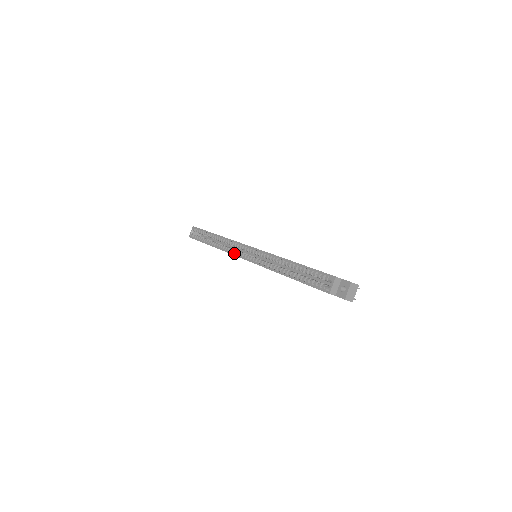
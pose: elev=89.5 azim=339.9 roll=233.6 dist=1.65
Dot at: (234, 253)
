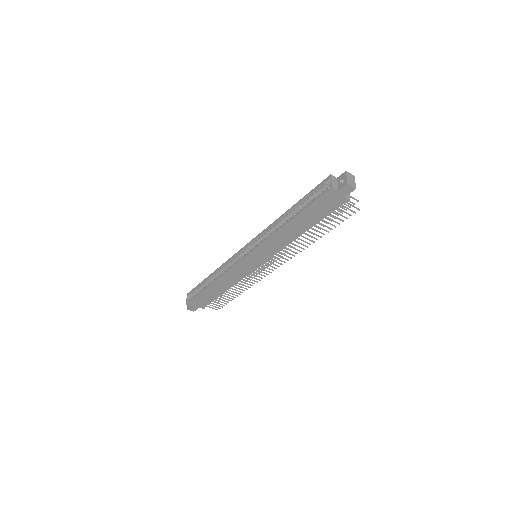
Dot at: (234, 265)
